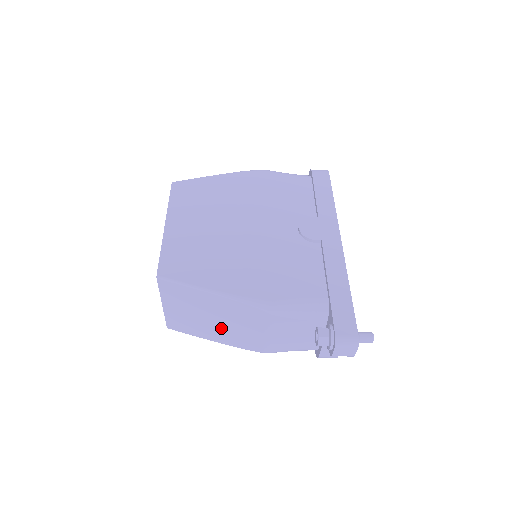
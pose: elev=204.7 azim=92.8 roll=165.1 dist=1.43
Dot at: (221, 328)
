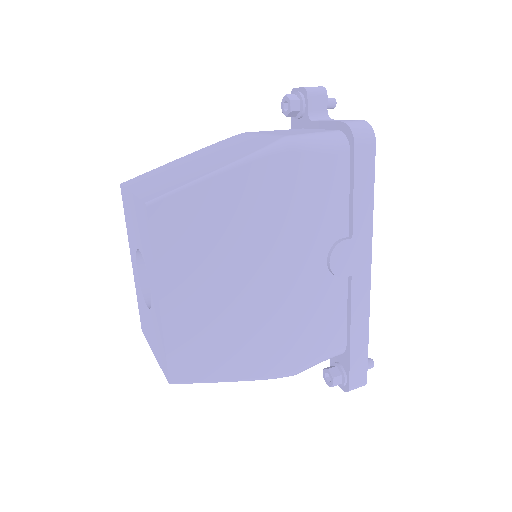
Dot at: occluded
